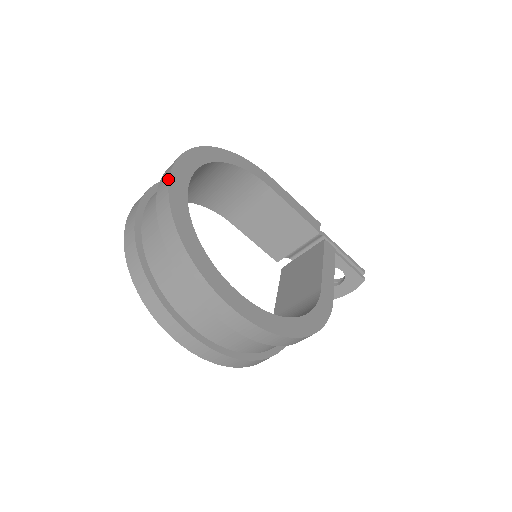
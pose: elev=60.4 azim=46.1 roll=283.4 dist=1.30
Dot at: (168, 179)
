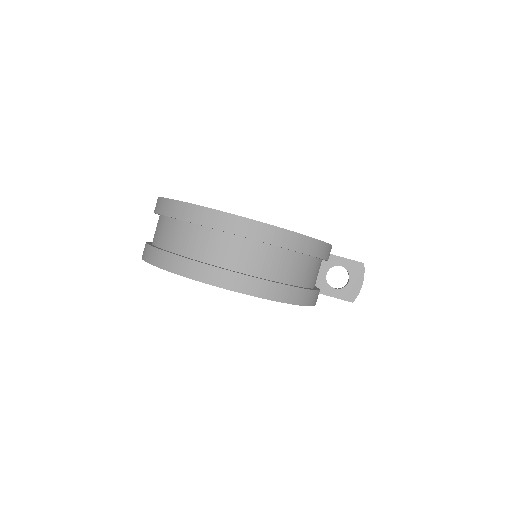
Dot at: occluded
